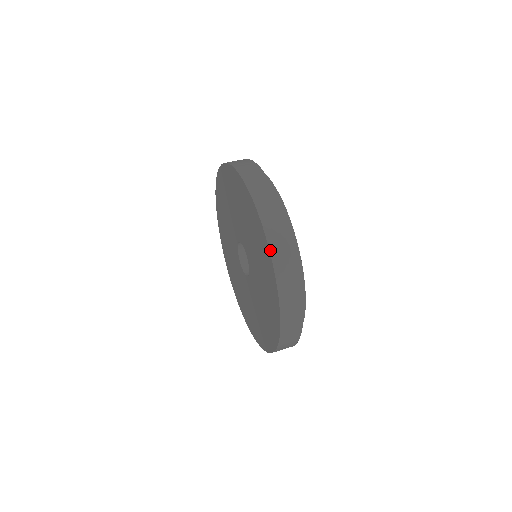
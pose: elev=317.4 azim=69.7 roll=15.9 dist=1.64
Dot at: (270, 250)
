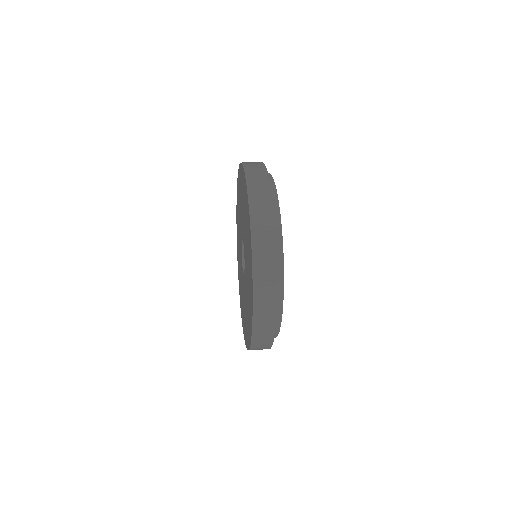
Dot at: (251, 233)
